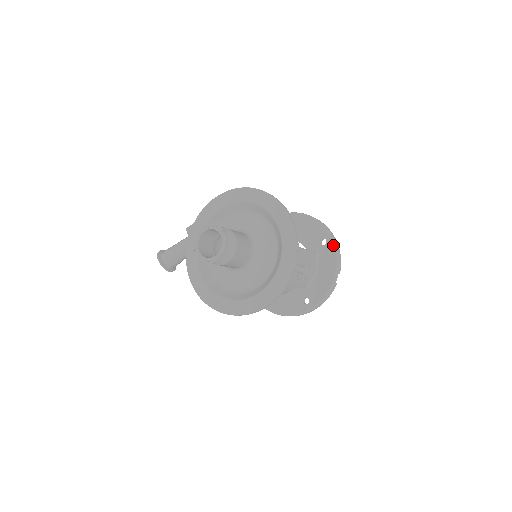
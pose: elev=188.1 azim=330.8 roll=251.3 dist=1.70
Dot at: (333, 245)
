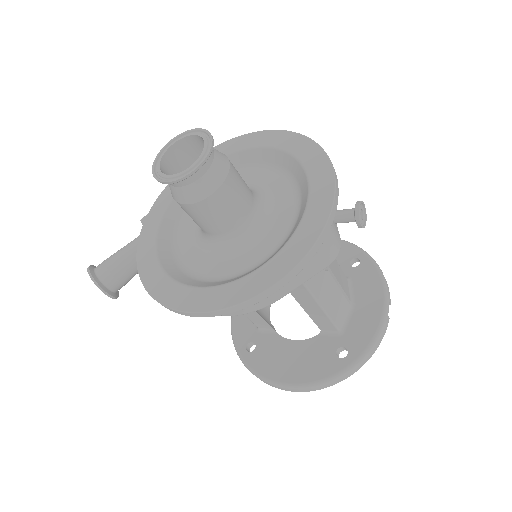
Dot at: (371, 262)
